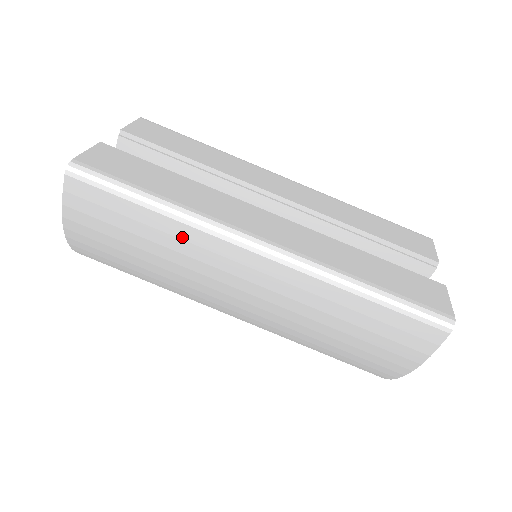
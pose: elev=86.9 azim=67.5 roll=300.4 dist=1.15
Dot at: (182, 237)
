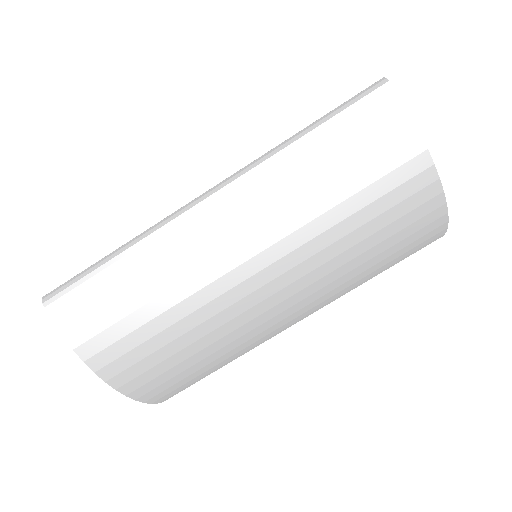
Dot at: (153, 256)
